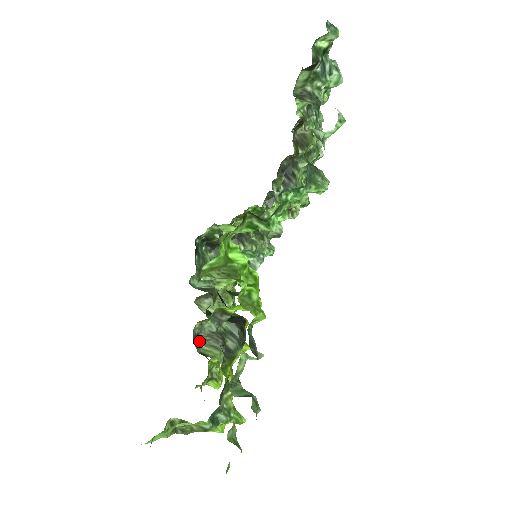
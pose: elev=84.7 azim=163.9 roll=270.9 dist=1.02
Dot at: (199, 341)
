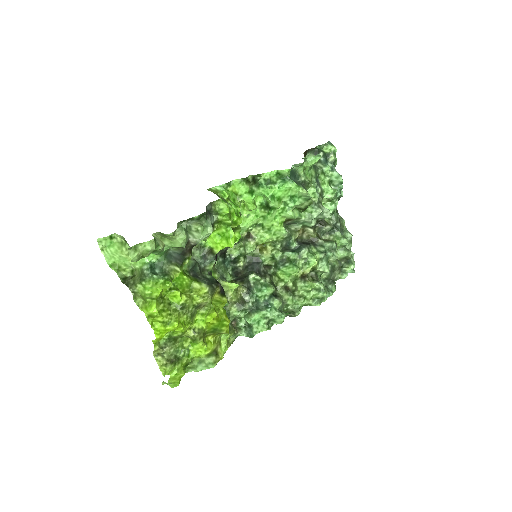
Dot at: occluded
